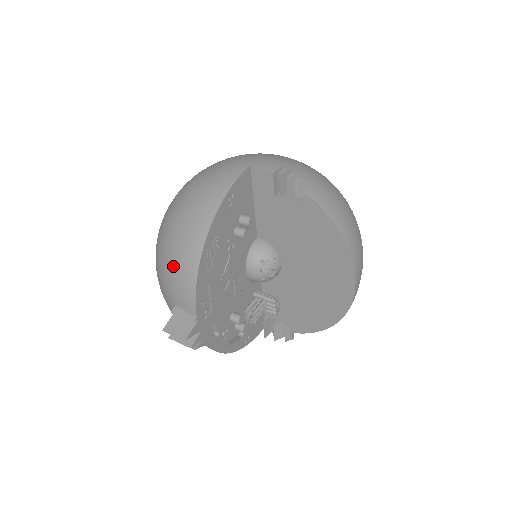
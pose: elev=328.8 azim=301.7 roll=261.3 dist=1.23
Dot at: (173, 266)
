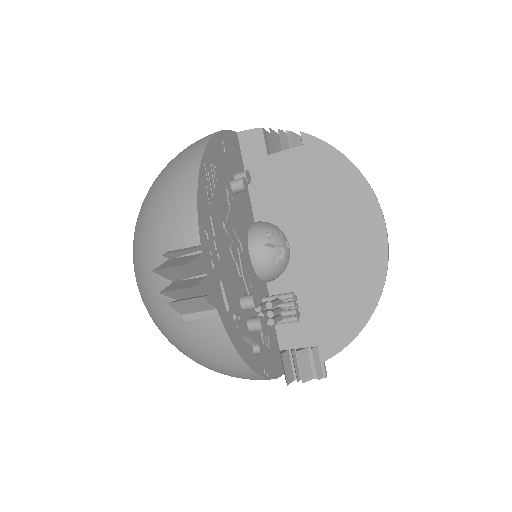
Dot at: (163, 201)
